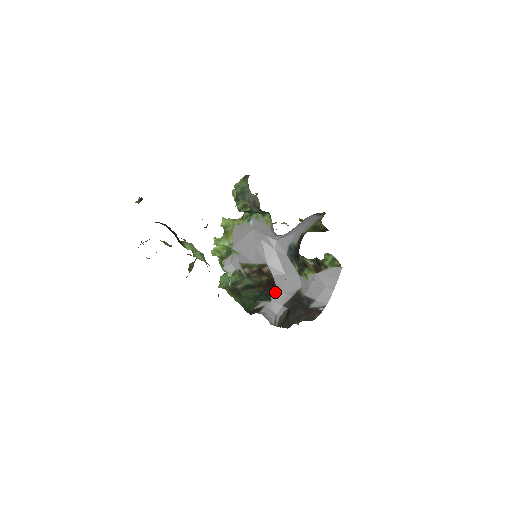
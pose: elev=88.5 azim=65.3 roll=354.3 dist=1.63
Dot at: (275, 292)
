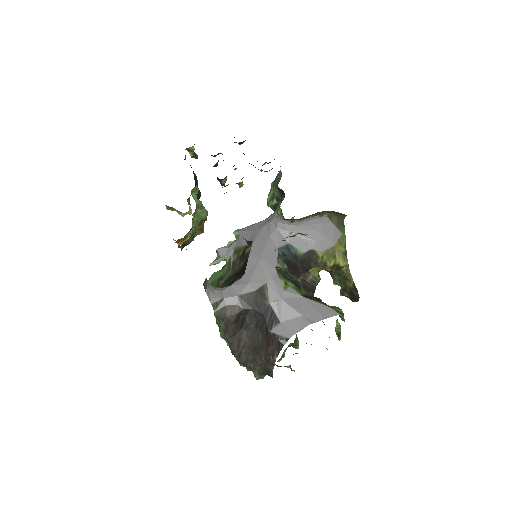
Dot at: (241, 278)
